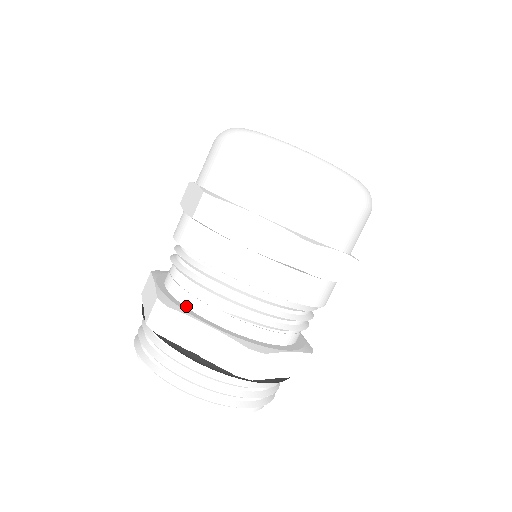
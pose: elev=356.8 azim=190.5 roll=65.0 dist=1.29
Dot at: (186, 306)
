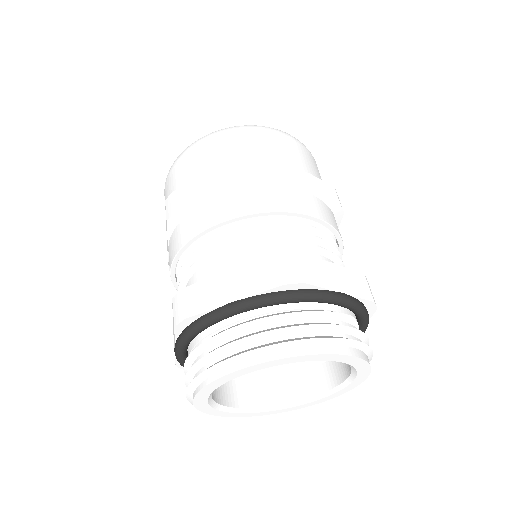
Dot at: occluded
